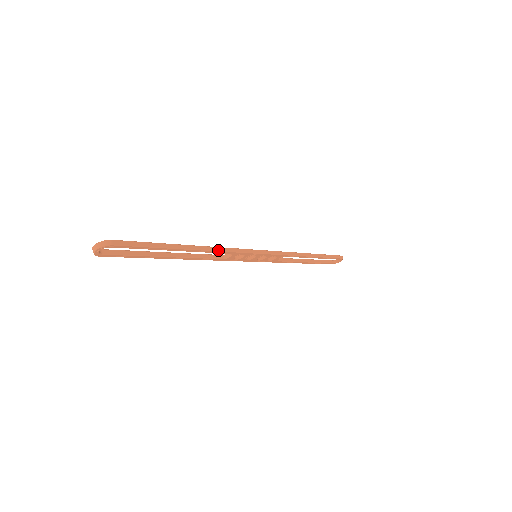
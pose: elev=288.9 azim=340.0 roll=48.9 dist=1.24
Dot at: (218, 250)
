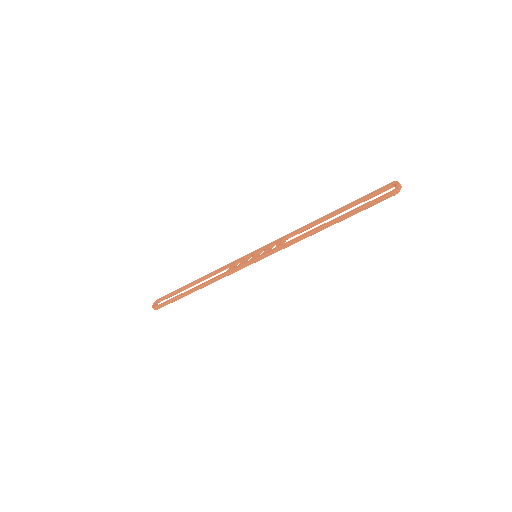
Dot at: occluded
